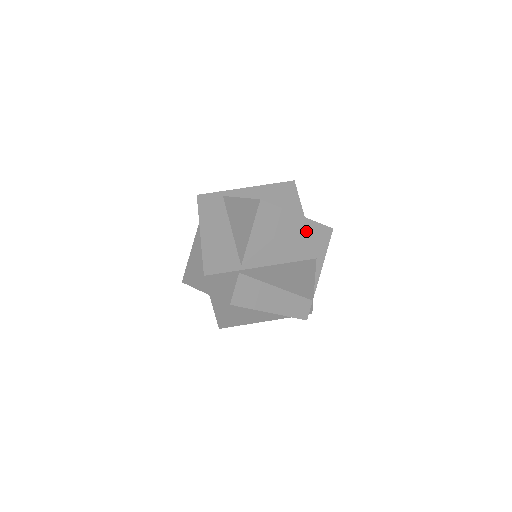
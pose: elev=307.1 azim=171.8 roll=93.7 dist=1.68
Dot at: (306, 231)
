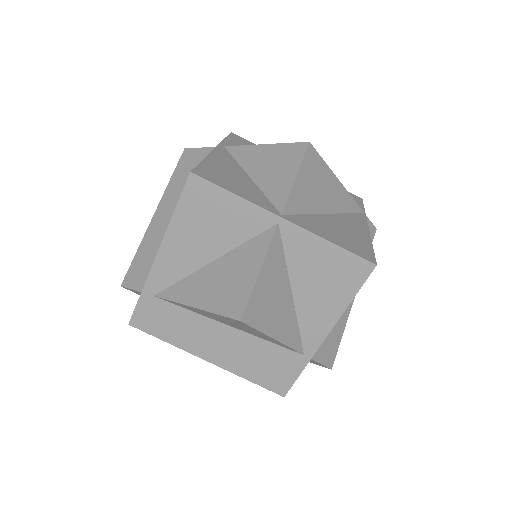
Dot at: (316, 240)
